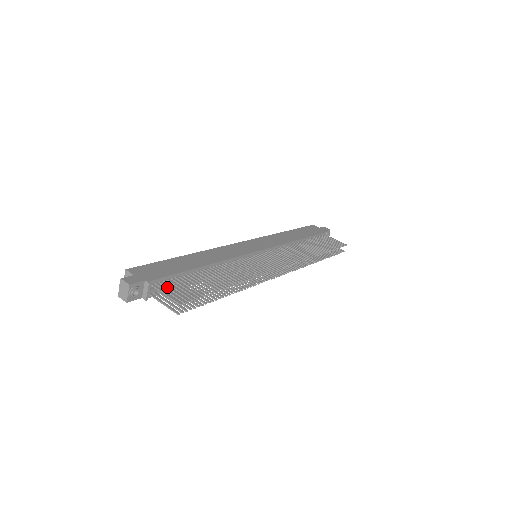
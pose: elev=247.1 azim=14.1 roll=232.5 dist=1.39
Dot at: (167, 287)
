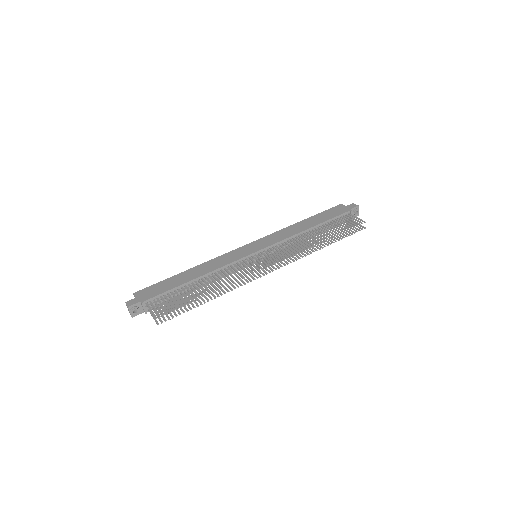
Dot at: (155, 304)
